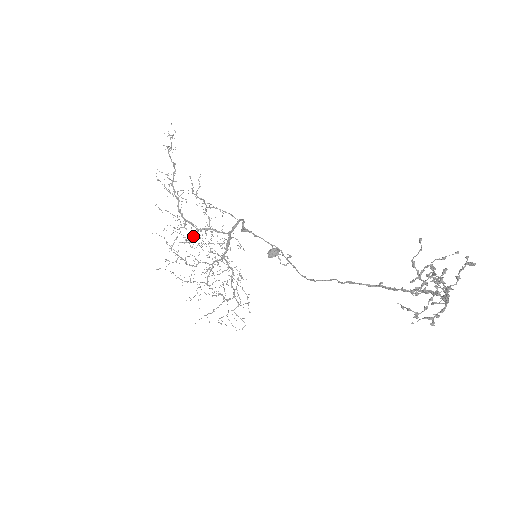
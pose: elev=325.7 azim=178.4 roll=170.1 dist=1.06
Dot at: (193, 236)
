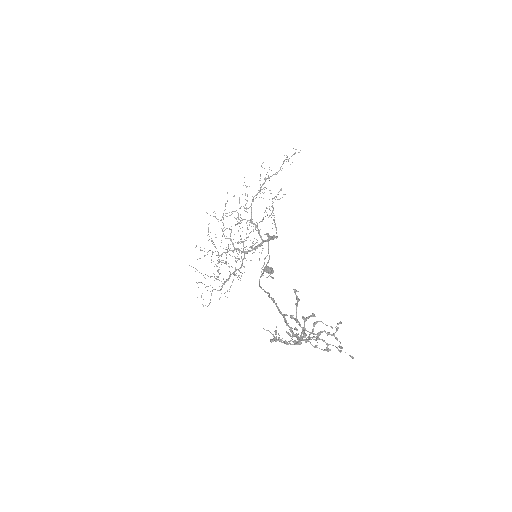
Dot at: occluded
